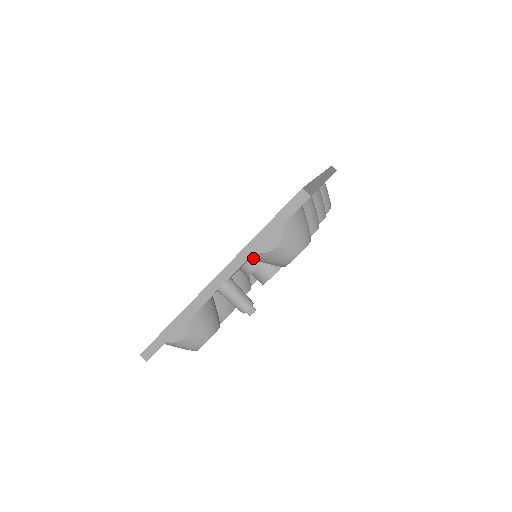
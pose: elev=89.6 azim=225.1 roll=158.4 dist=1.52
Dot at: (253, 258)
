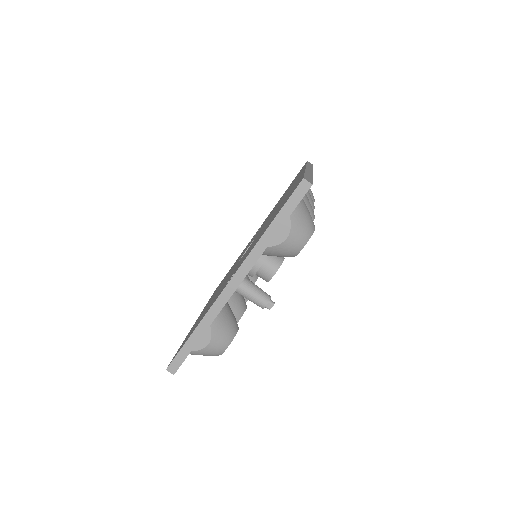
Dot at: (265, 253)
